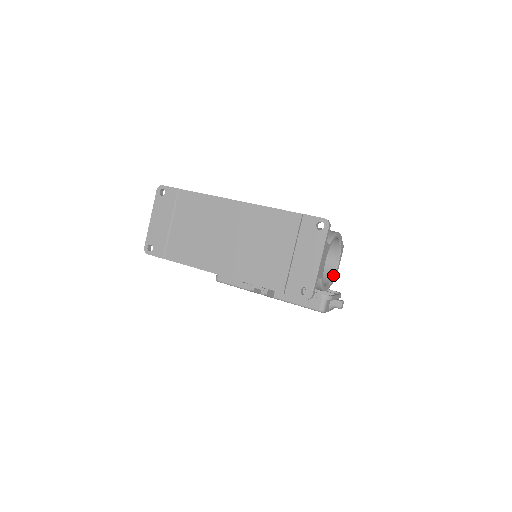
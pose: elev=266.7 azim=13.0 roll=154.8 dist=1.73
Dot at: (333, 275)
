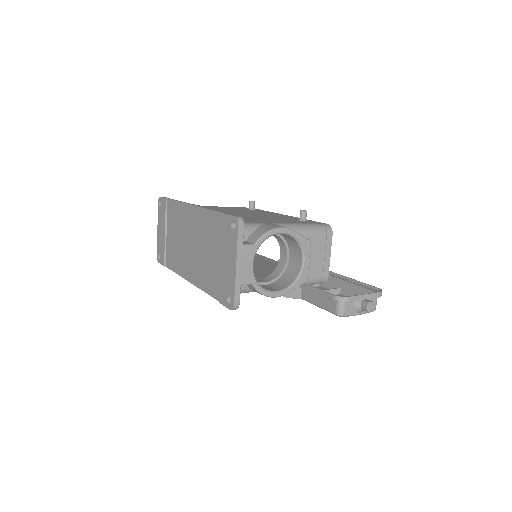
Dot at: (297, 277)
